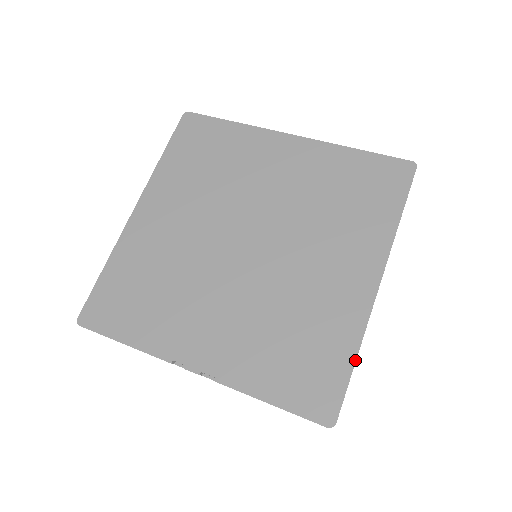
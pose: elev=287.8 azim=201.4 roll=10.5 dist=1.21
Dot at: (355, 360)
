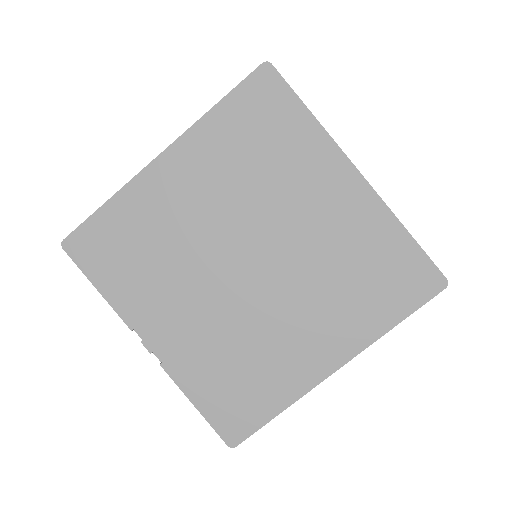
Dot at: (278, 414)
